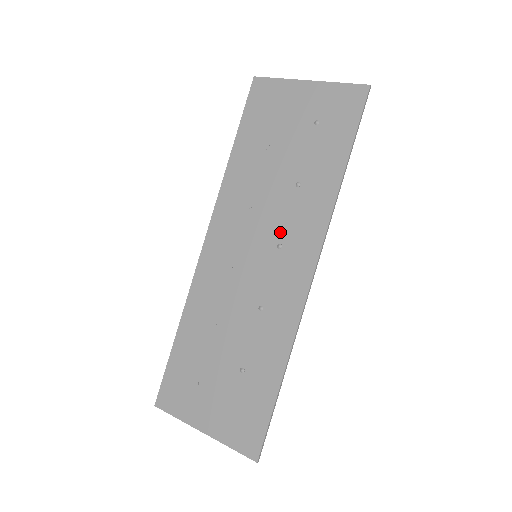
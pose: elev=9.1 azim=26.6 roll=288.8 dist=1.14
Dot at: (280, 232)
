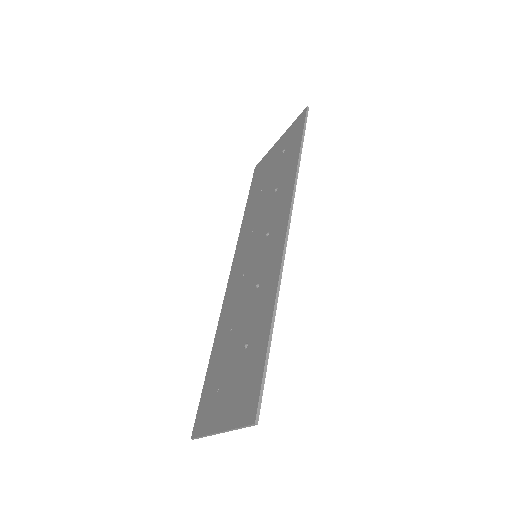
Dot at: (268, 226)
